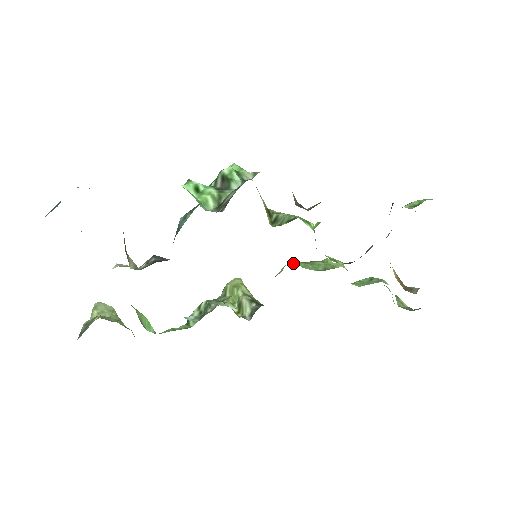
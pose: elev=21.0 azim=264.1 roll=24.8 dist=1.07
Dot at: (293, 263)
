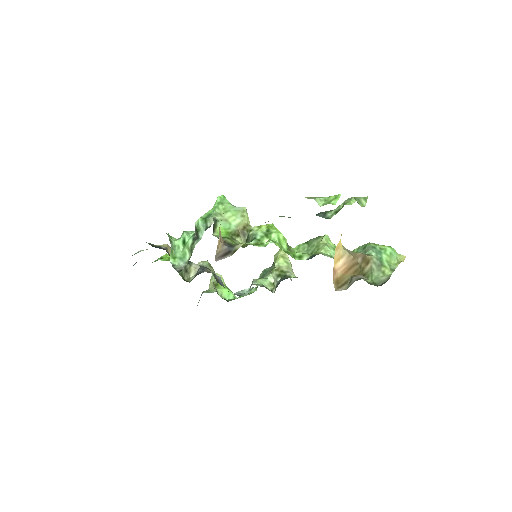
Dot at: (294, 248)
